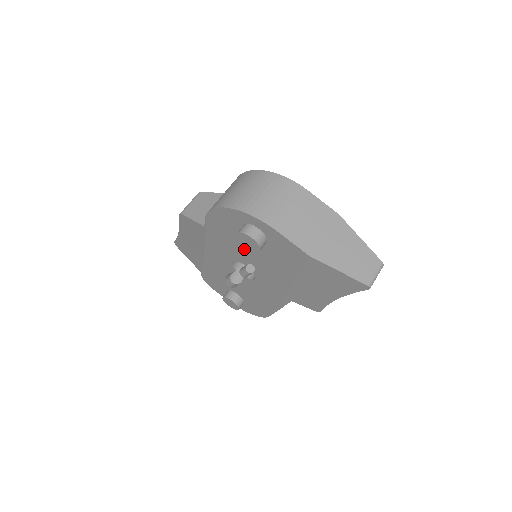
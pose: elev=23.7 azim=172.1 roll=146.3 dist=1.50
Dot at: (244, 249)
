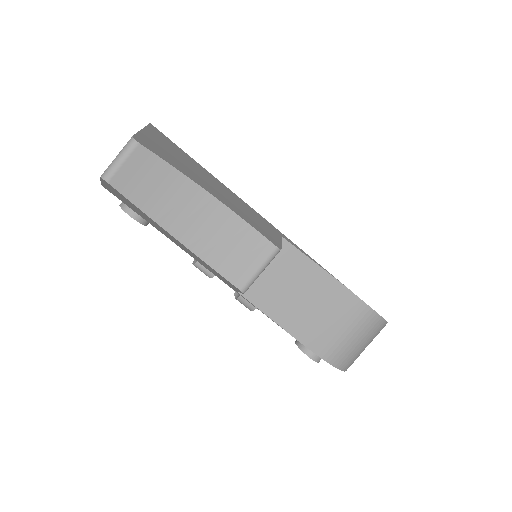
Dot at: occluded
